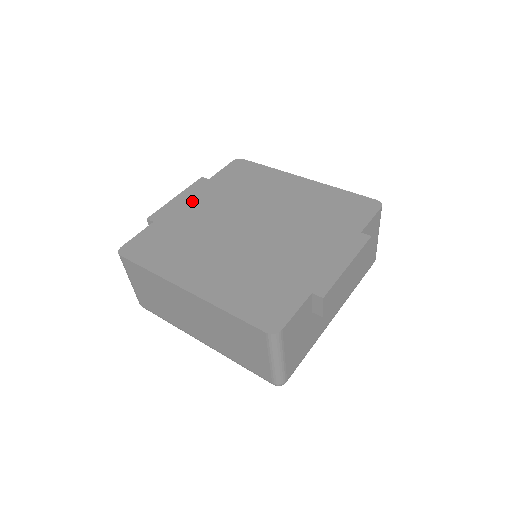
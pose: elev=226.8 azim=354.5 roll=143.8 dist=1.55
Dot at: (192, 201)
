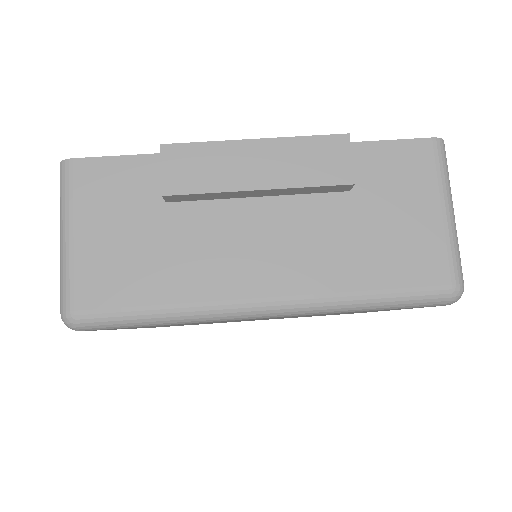
Dot at: occluded
